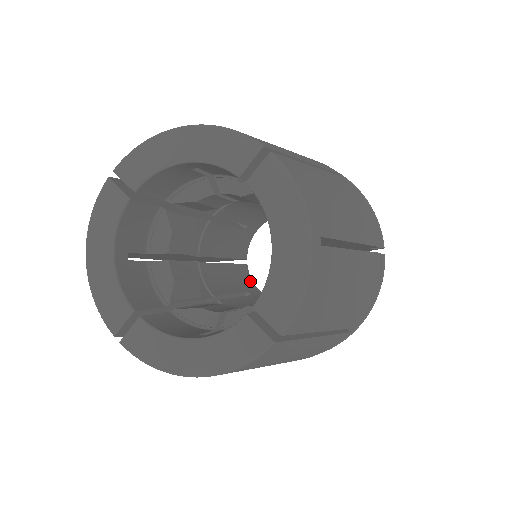
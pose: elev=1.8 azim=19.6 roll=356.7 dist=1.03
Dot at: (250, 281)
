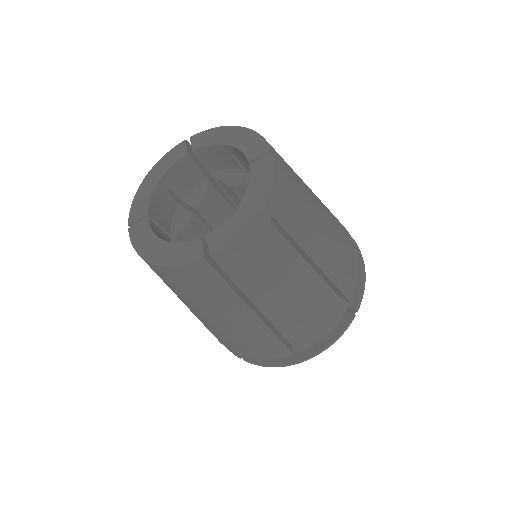
Dot at: occluded
